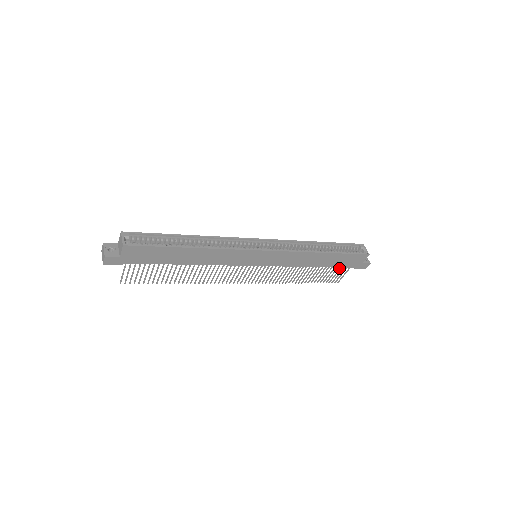
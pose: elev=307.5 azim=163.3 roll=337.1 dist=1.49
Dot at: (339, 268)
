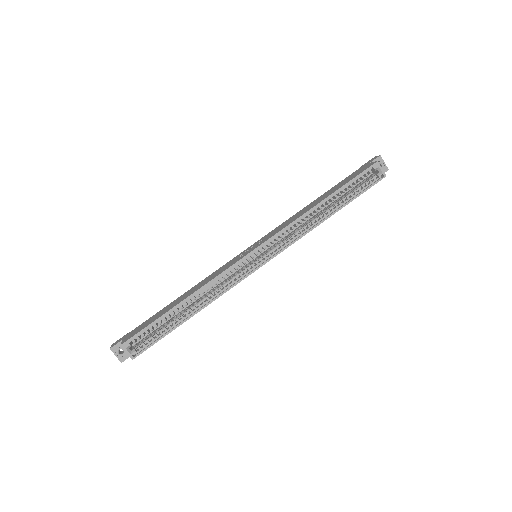
Dot at: occluded
